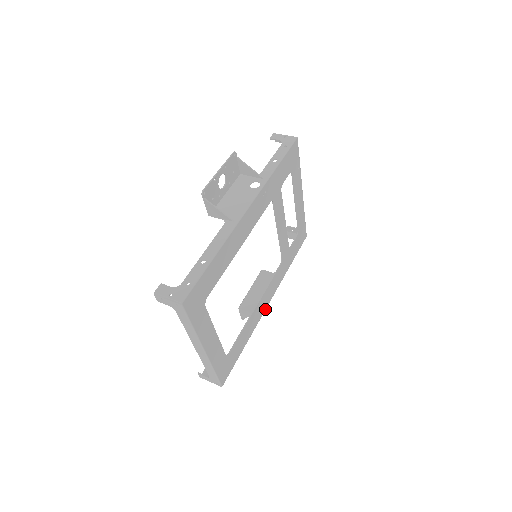
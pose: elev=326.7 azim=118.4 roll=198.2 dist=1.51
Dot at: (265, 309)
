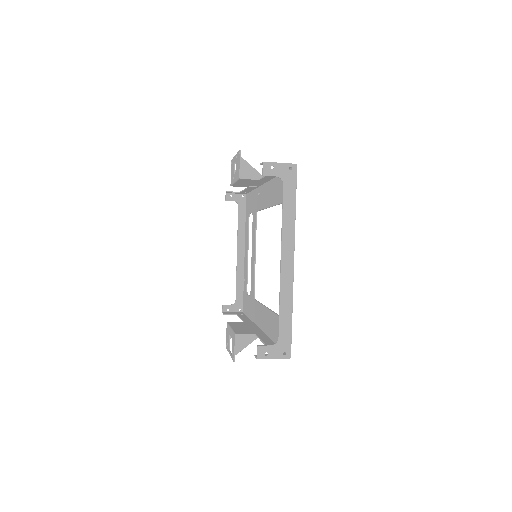
Dot at: (263, 331)
